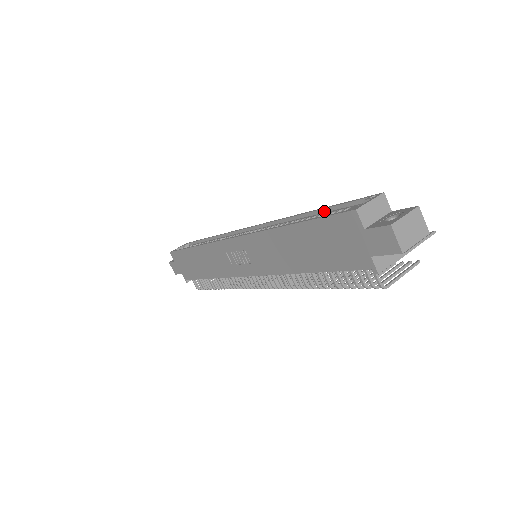
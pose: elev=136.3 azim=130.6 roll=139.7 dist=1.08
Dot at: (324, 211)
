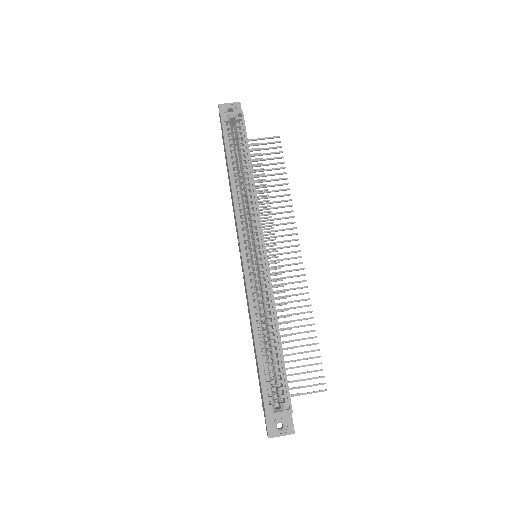
Dot at: (280, 354)
